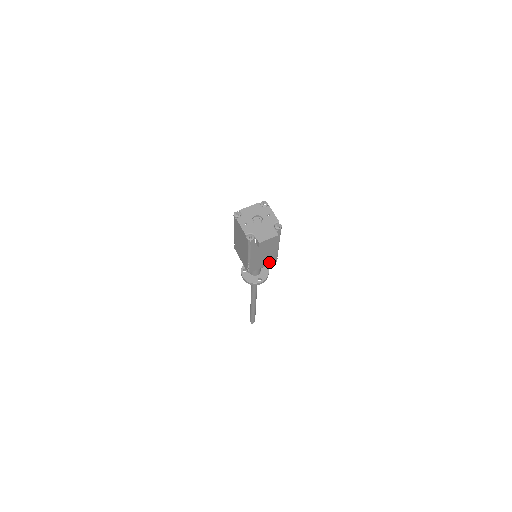
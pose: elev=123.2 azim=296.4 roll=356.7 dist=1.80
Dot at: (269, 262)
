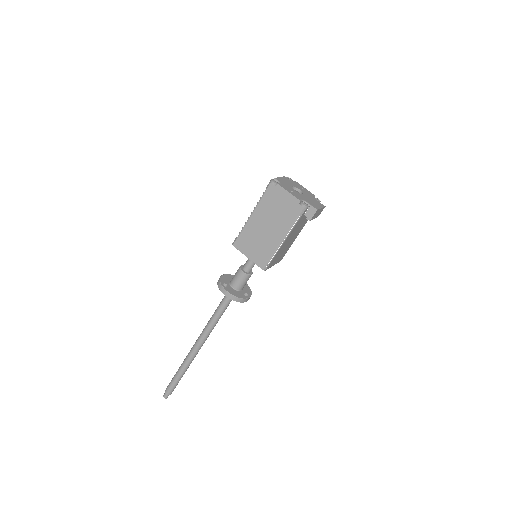
Dot at: (279, 259)
